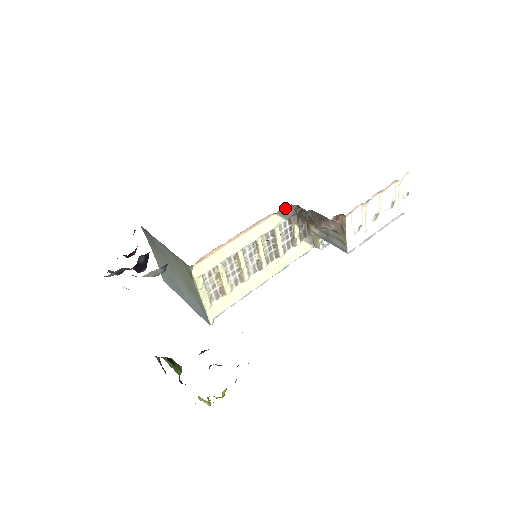
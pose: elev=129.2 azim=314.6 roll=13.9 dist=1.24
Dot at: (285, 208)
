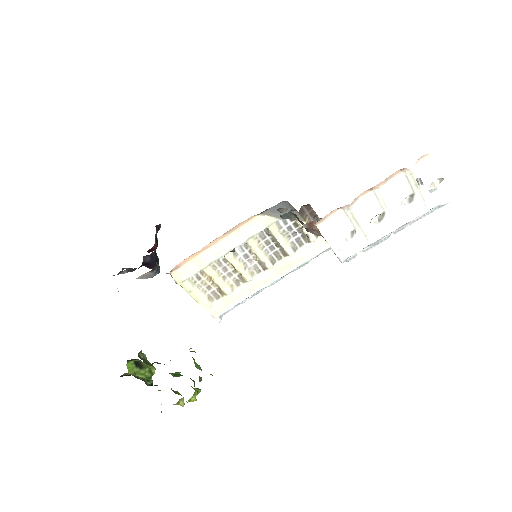
Dot at: (273, 206)
